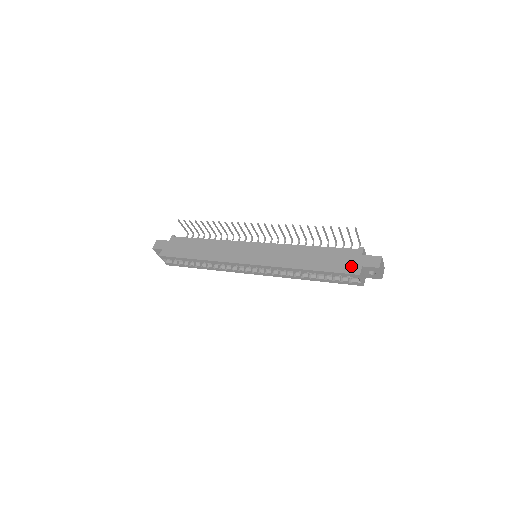
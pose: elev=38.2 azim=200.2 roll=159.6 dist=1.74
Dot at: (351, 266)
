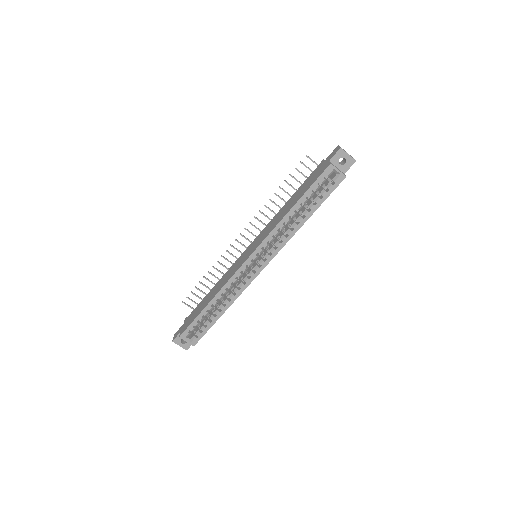
Dot at: (321, 170)
